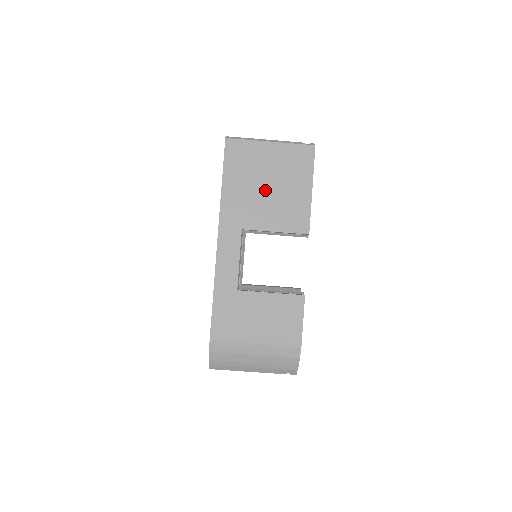
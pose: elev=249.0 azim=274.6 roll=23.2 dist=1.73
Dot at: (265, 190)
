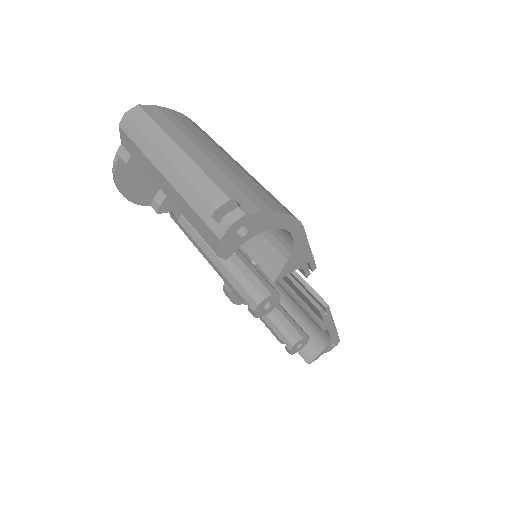
Dot at: occluded
